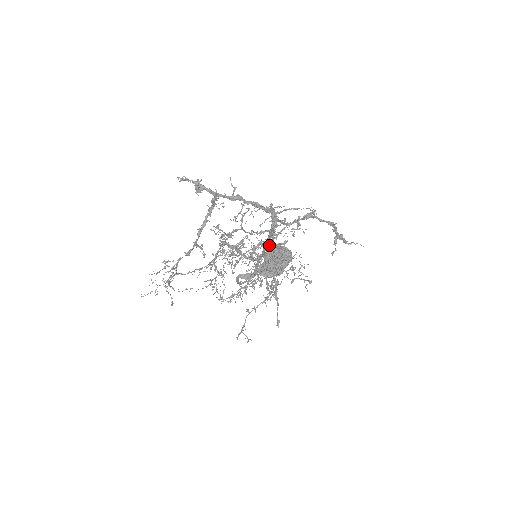
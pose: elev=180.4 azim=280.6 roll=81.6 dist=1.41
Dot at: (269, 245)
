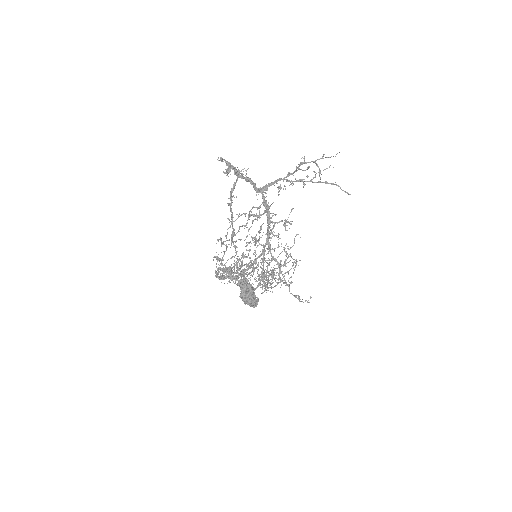
Dot at: (303, 170)
